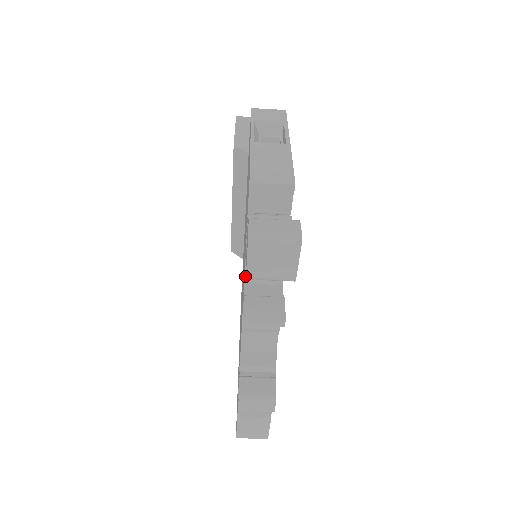
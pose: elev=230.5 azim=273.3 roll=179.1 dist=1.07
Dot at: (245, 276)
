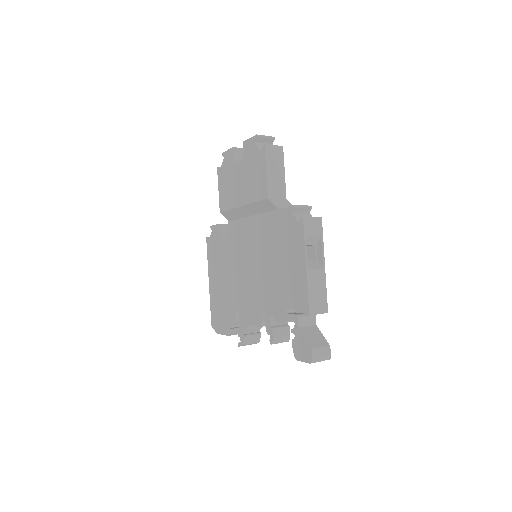
Dot at: occluded
